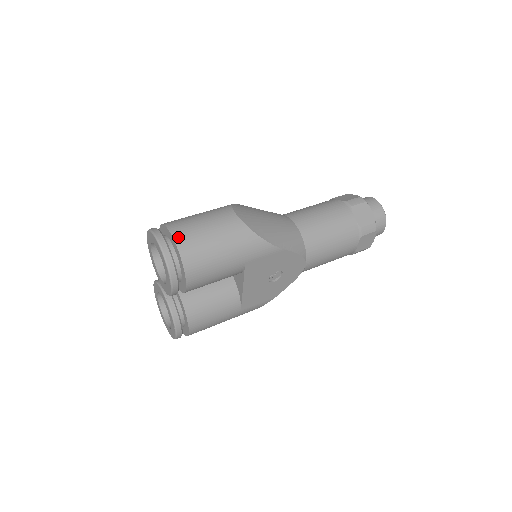
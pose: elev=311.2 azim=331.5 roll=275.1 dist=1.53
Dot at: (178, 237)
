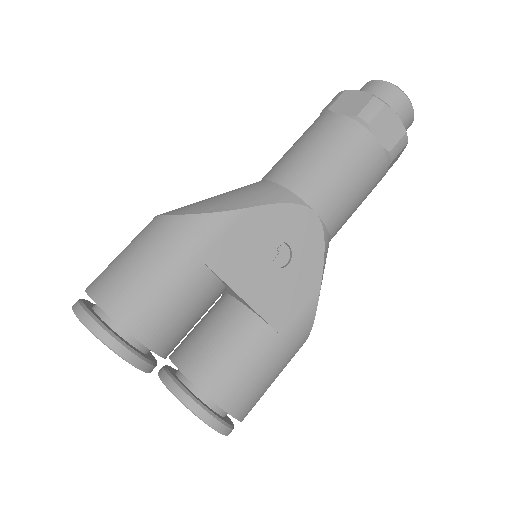
Dot at: (91, 287)
